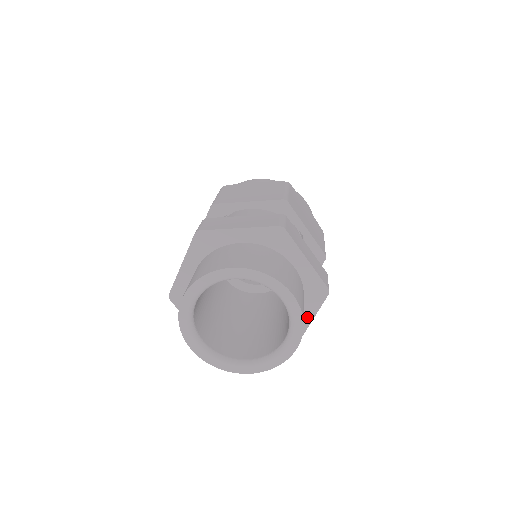
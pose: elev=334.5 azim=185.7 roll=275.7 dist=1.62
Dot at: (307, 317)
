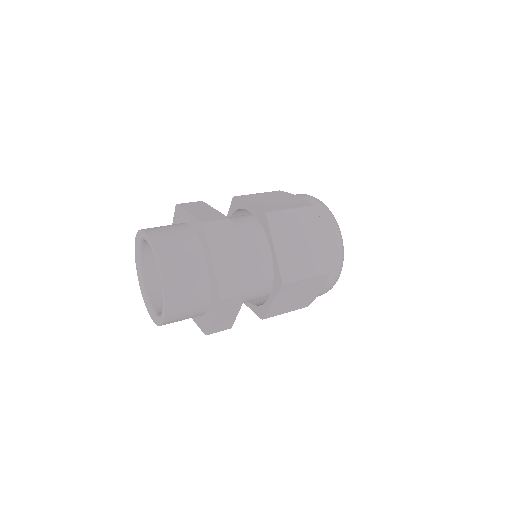
Dot at: (209, 258)
